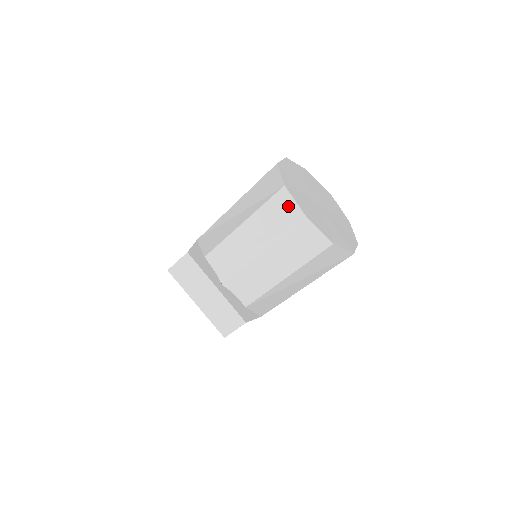
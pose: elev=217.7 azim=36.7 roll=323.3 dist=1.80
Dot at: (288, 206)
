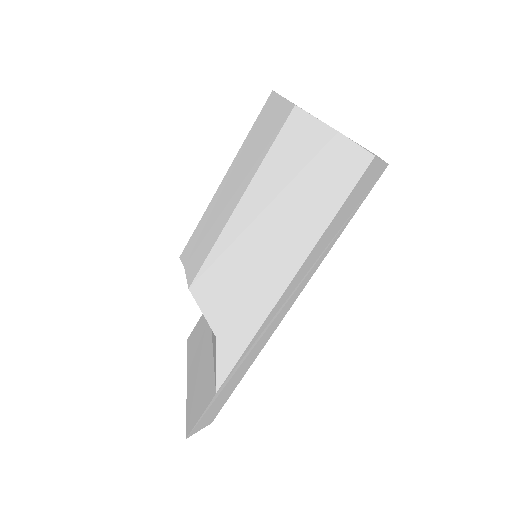
Dot at: occluded
